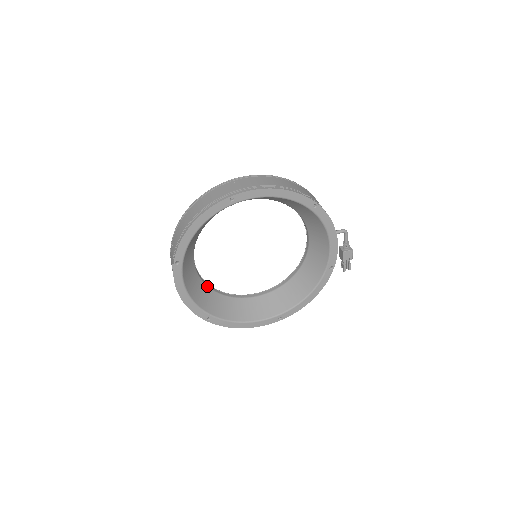
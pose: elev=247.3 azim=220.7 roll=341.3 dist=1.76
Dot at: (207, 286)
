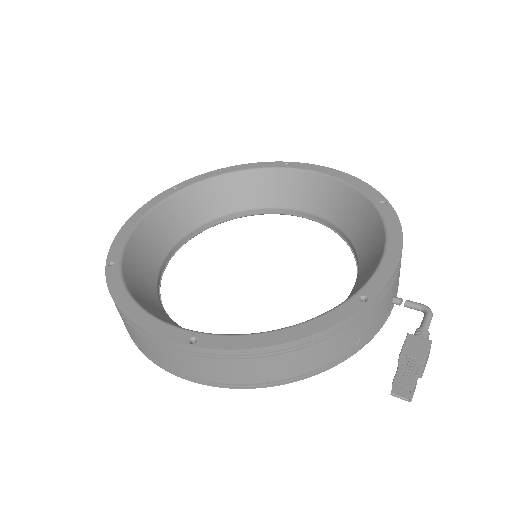
Dot at: (158, 273)
